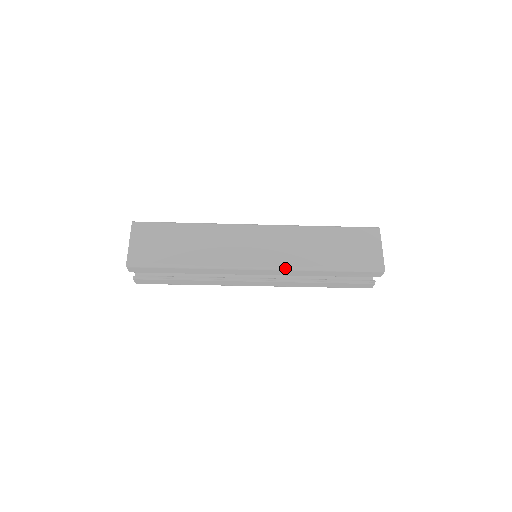
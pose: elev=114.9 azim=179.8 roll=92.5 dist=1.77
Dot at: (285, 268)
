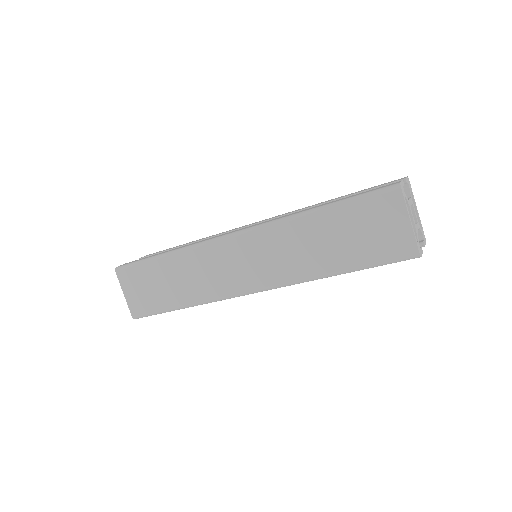
Dot at: (284, 286)
